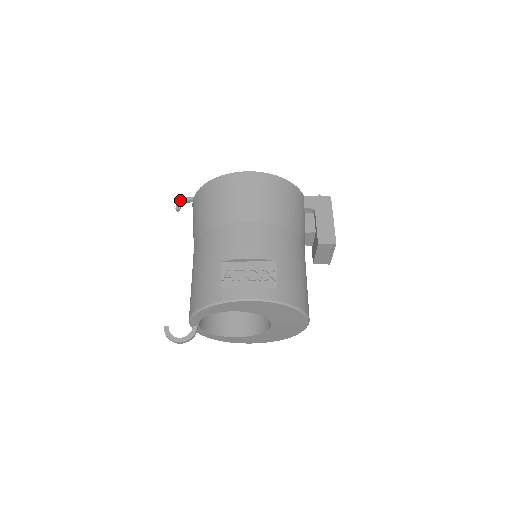
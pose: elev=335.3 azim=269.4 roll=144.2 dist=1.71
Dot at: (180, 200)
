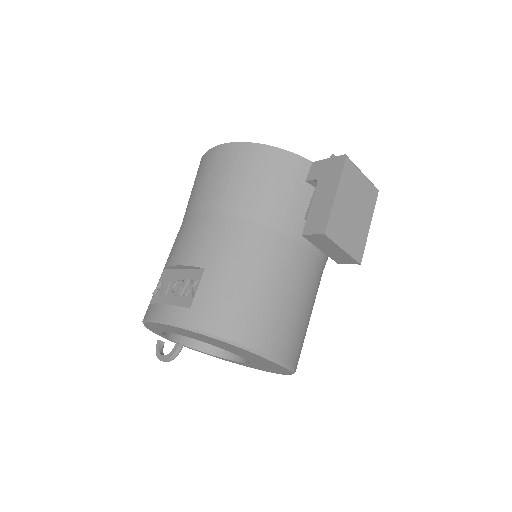
Dot at: occluded
